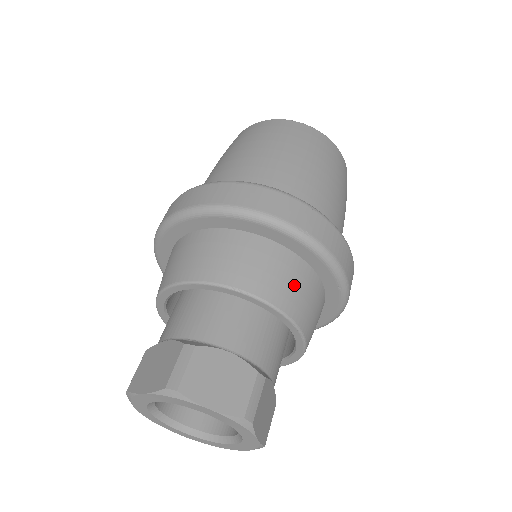
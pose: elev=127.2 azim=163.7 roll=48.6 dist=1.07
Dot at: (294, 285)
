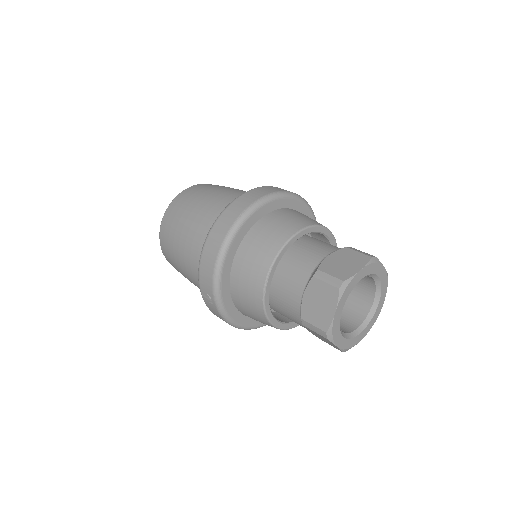
Dot at: occluded
